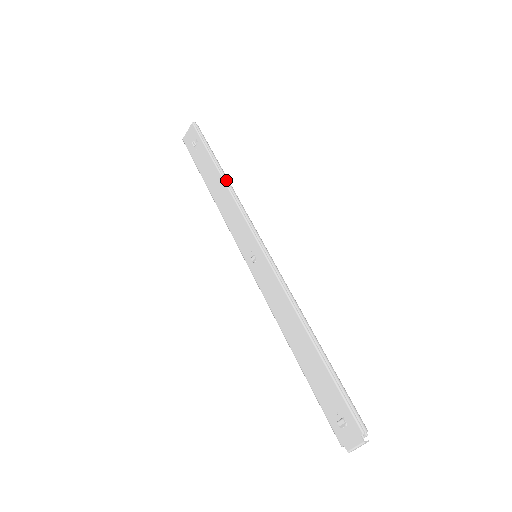
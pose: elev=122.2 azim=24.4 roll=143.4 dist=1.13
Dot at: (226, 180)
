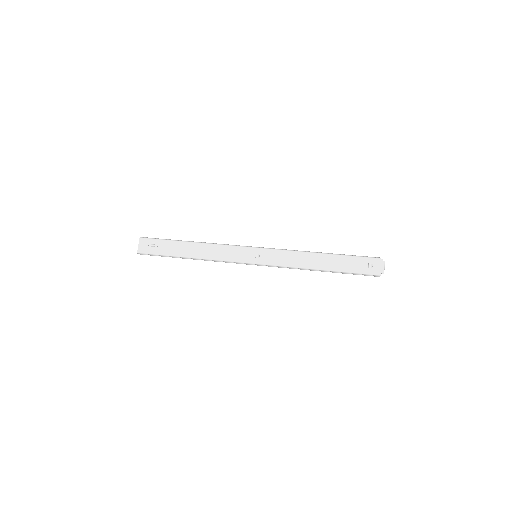
Dot at: (199, 242)
